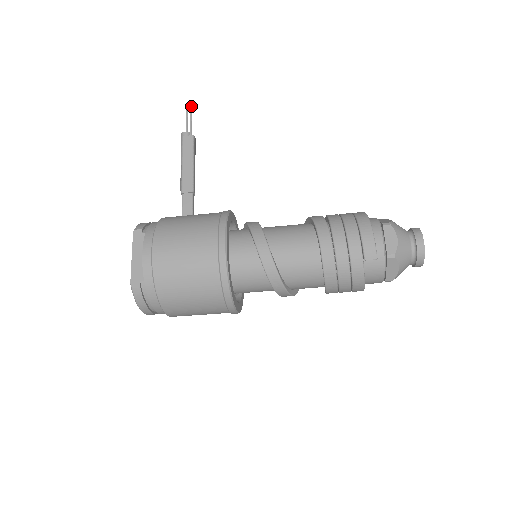
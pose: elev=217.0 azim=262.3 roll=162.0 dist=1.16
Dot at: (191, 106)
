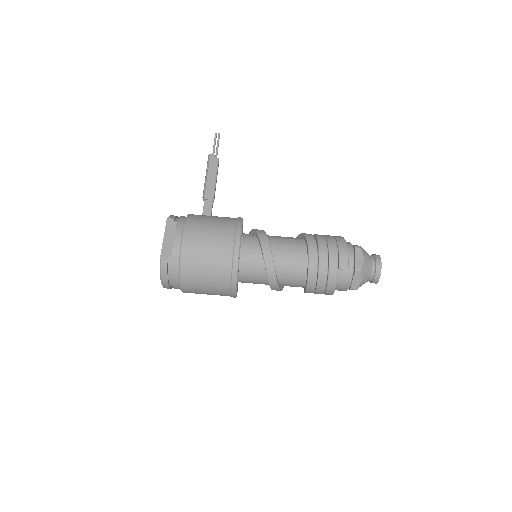
Dot at: (219, 136)
